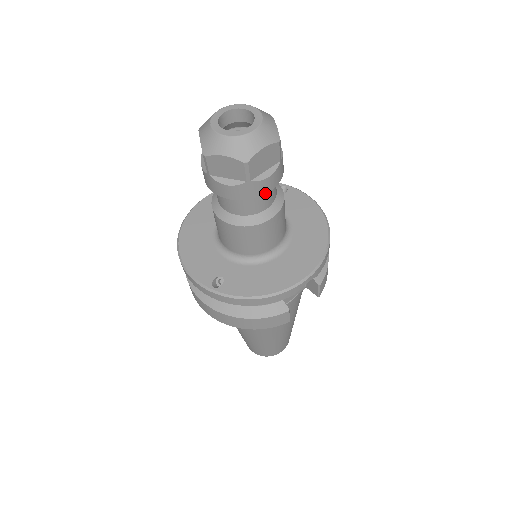
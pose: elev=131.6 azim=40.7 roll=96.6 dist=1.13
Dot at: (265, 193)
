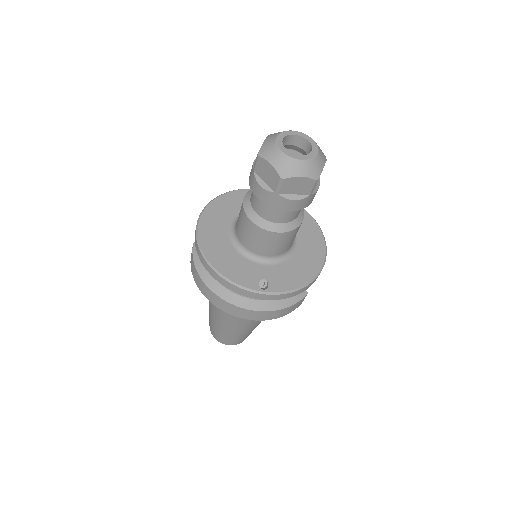
Dot at: occluded
